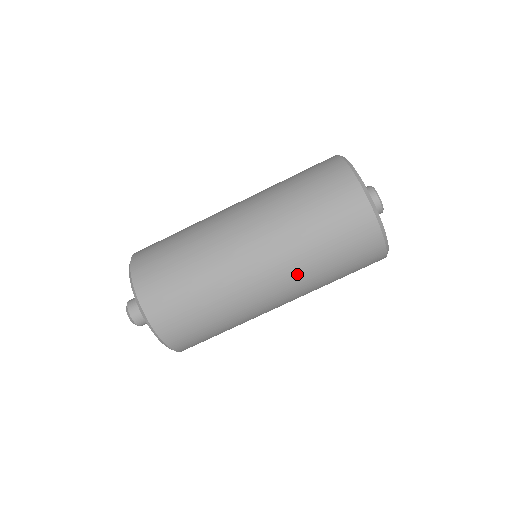
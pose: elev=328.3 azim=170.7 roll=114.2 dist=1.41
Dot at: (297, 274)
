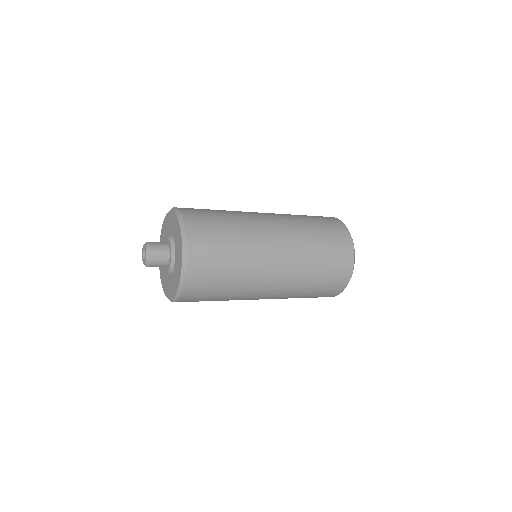
Dot at: (298, 241)
